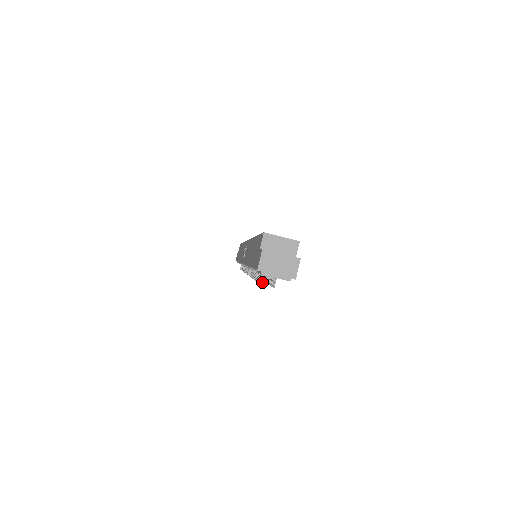
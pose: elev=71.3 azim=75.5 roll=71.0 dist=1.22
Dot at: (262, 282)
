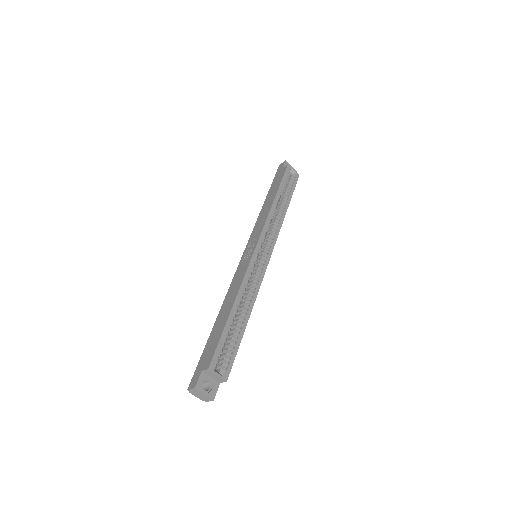
Dot at: occluded
